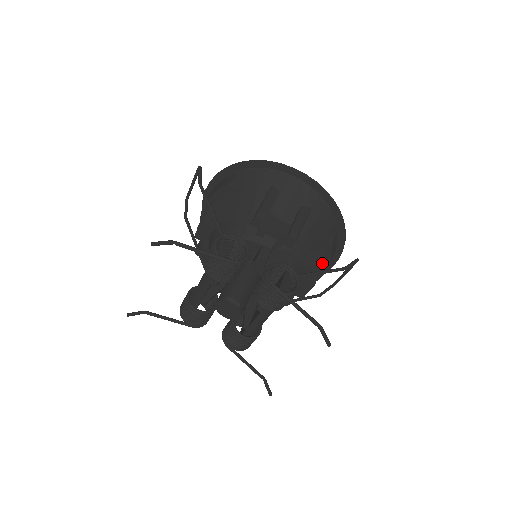
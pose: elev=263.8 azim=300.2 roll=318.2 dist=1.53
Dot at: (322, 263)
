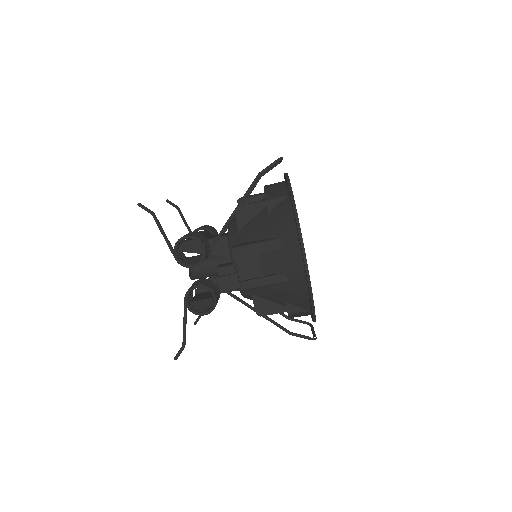
Dot at: occluded
